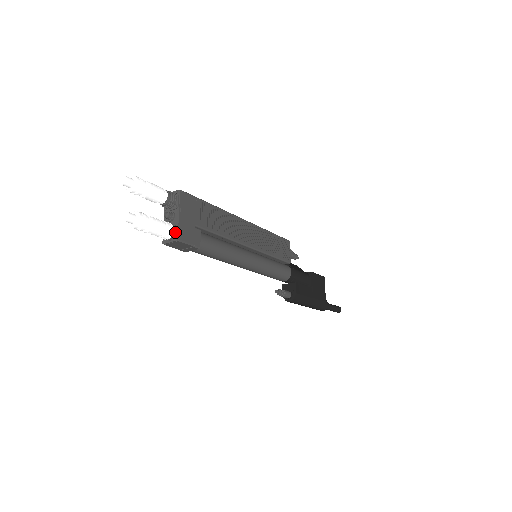
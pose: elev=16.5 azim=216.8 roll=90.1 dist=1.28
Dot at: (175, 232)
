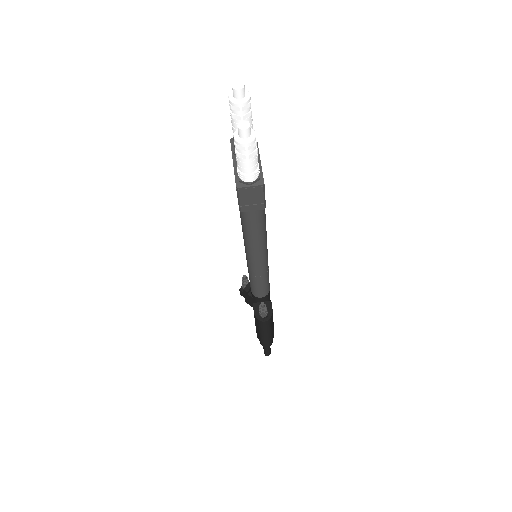
Dot at: (260, 175)
